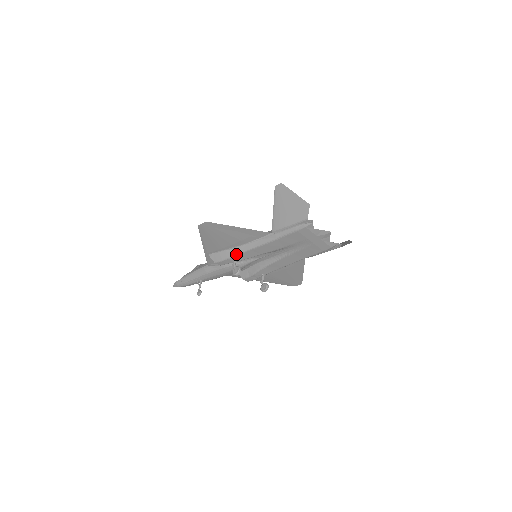
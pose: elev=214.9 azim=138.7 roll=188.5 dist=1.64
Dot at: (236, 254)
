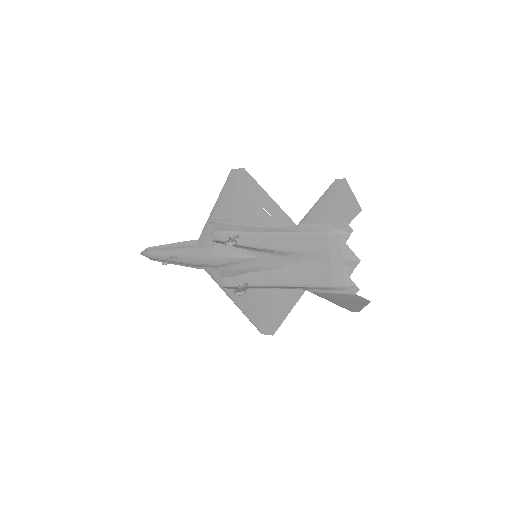
Dot at: (241, 231)
